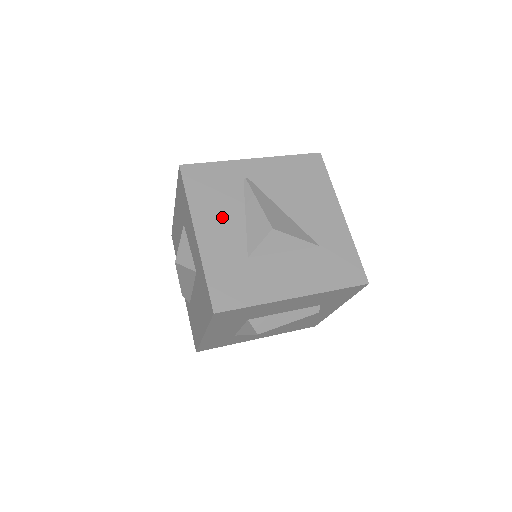
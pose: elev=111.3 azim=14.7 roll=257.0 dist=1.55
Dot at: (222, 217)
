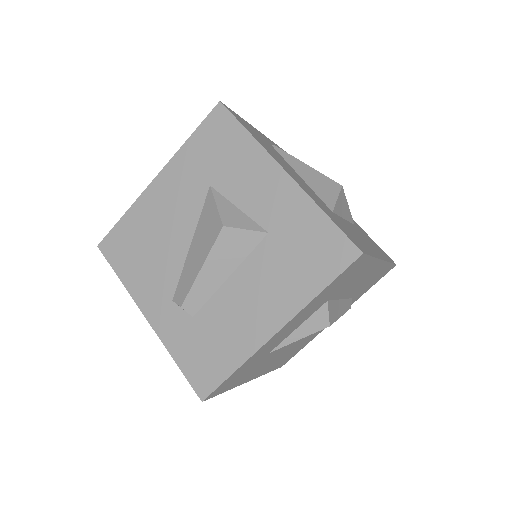
Dot at: (288, 167)
